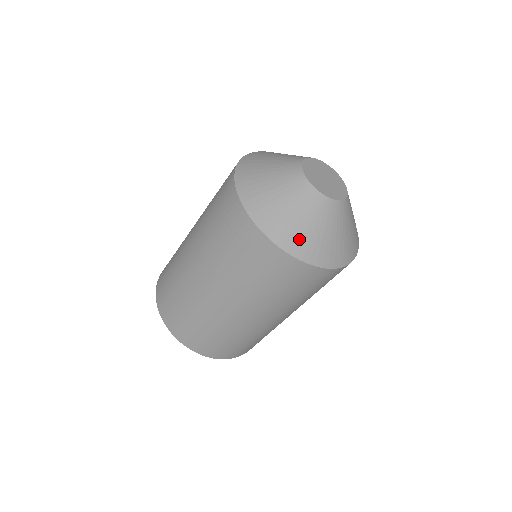
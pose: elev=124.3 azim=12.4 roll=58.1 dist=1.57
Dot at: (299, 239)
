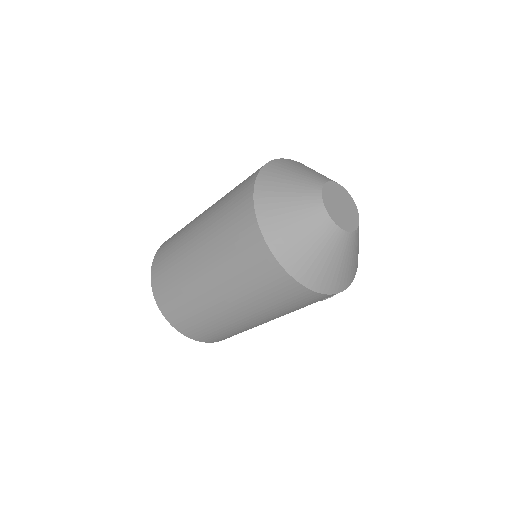
Dot at: (272, 206)
